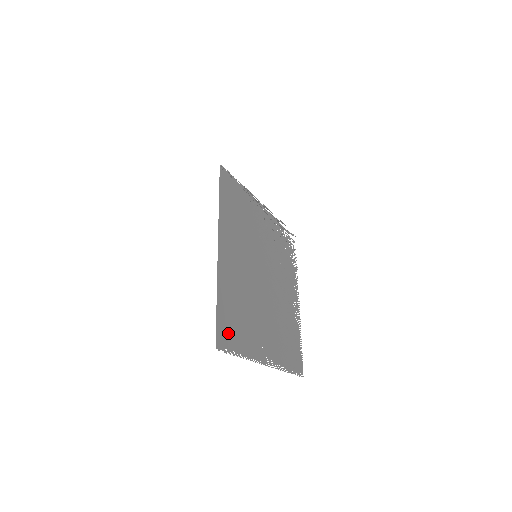
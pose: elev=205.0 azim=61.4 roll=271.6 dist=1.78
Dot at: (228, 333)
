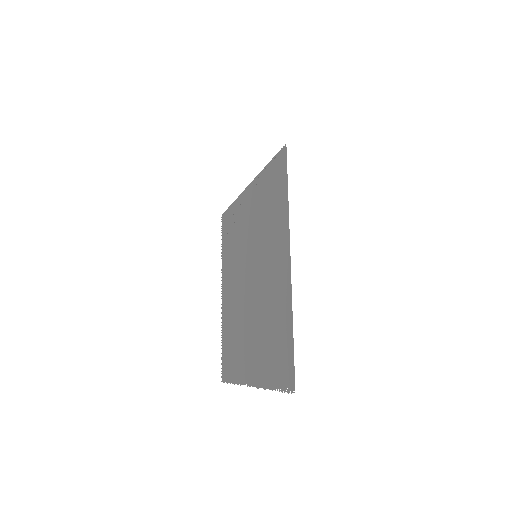
Dot at: (283, 366)
